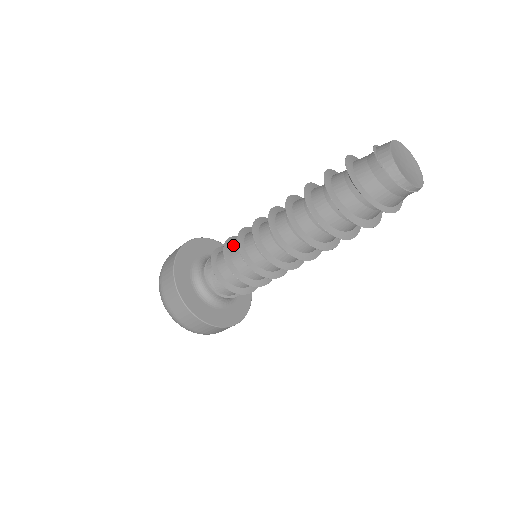
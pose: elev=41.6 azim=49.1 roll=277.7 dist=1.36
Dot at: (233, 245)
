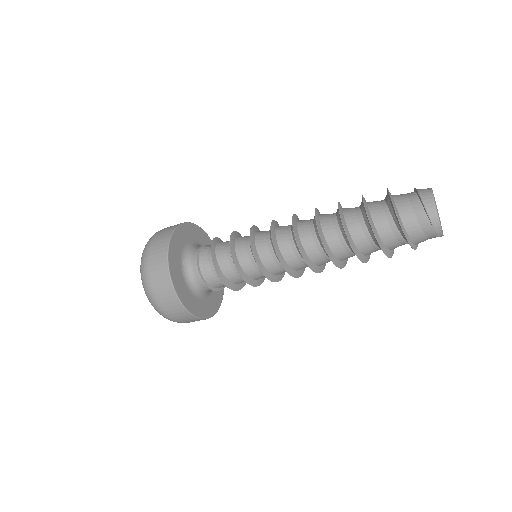
Dot at: (239, 237)
